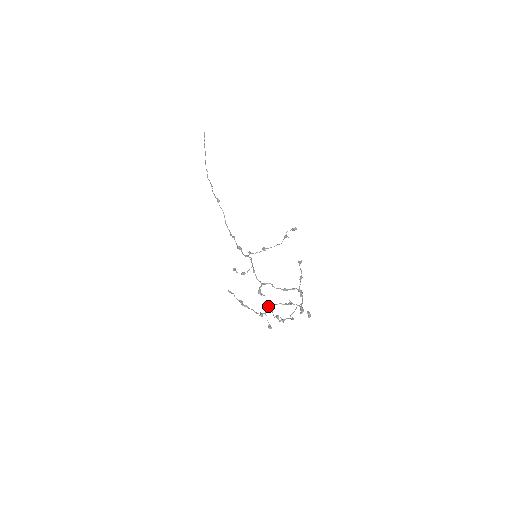
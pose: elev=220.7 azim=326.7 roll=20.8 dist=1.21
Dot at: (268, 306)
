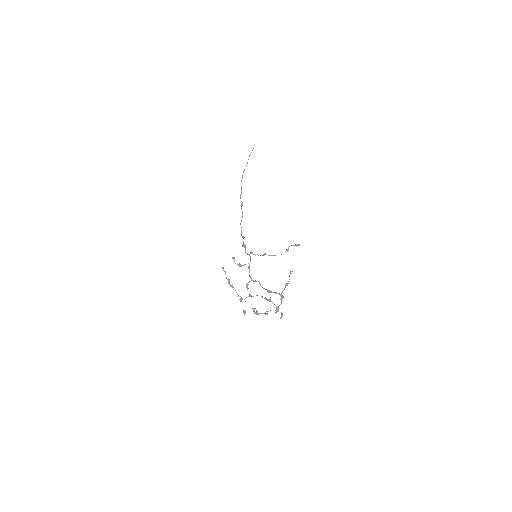
Dot at: (250, 294)
